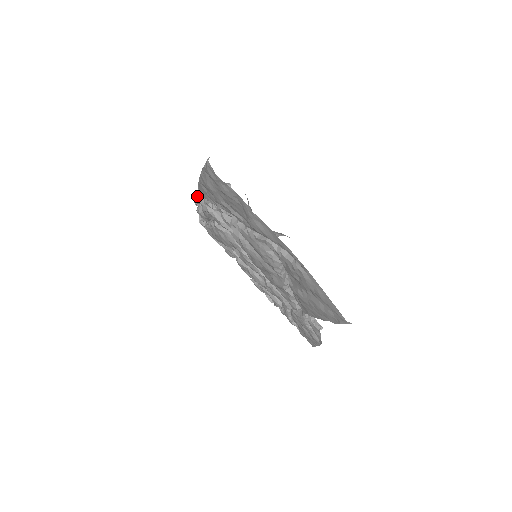
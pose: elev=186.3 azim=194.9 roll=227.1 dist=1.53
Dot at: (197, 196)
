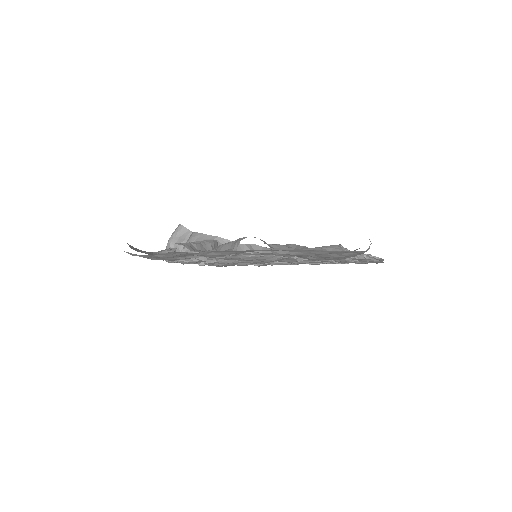
Dot at: (168, 261)
